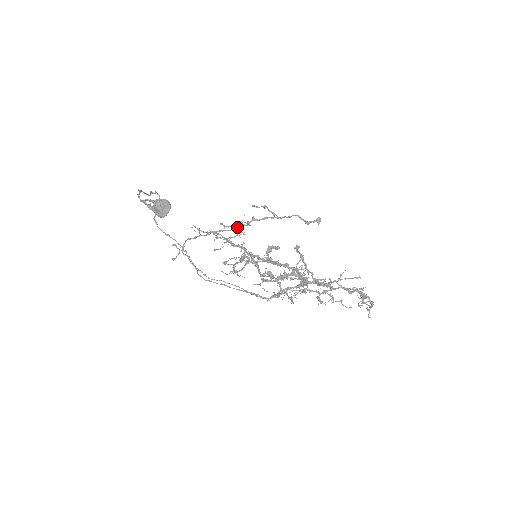
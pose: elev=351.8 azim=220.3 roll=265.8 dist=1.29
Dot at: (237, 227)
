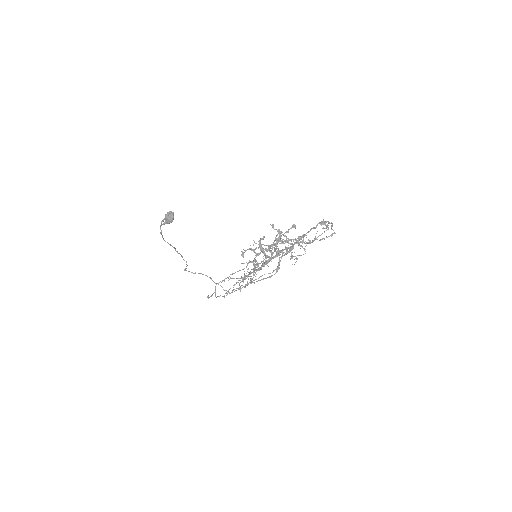
Dot at: (247, 264)
